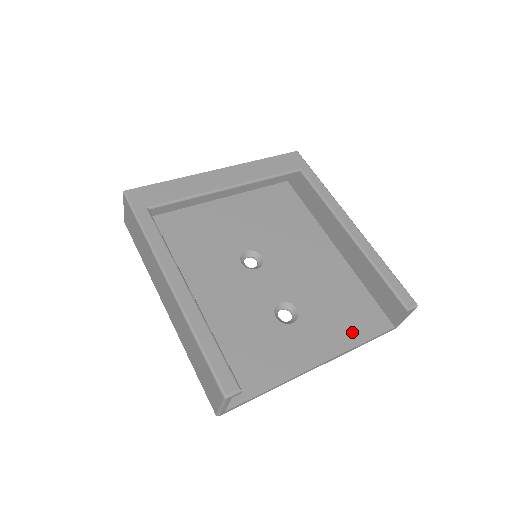
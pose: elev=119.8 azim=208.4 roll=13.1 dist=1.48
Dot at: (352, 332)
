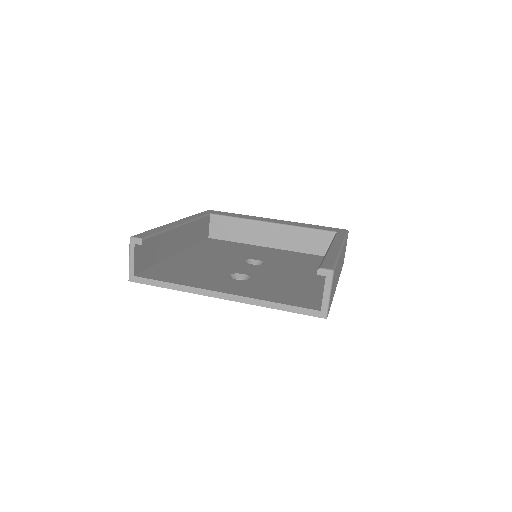
Dot at: (276, 297)
